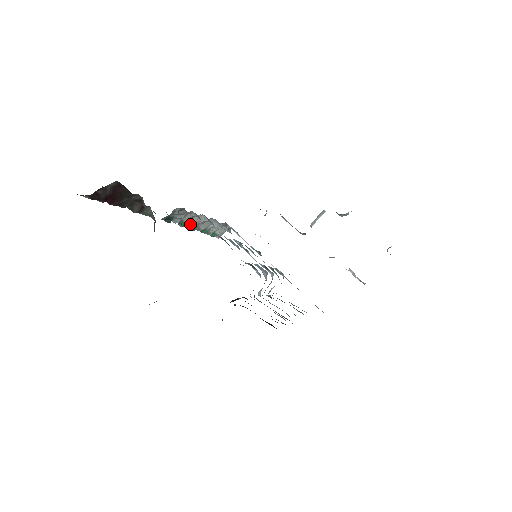
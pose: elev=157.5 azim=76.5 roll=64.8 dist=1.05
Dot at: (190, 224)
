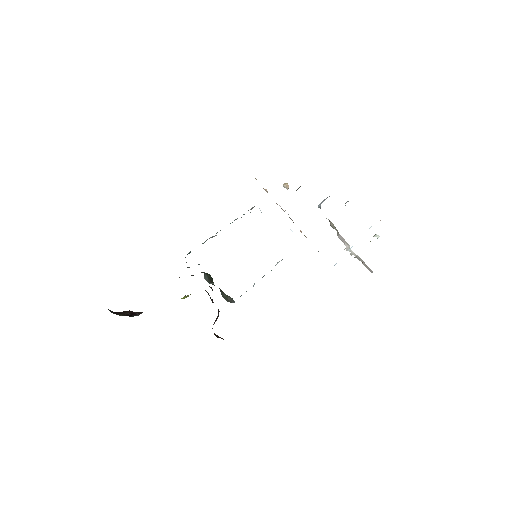
Dot at: occluded
